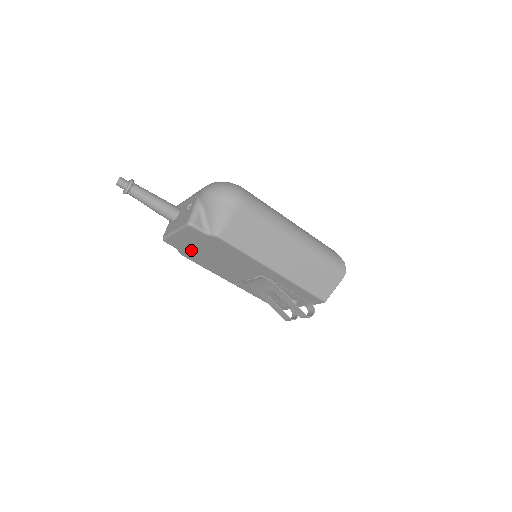
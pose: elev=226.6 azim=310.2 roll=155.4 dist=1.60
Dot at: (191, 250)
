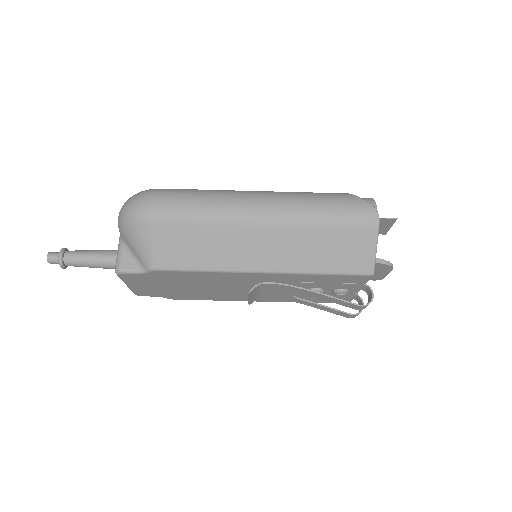
Dot at: (168, 292)
